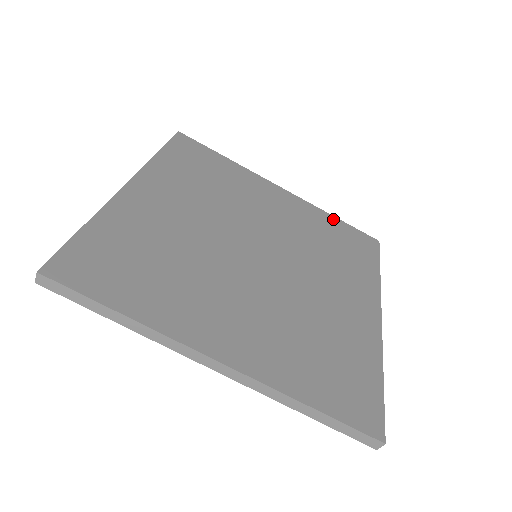
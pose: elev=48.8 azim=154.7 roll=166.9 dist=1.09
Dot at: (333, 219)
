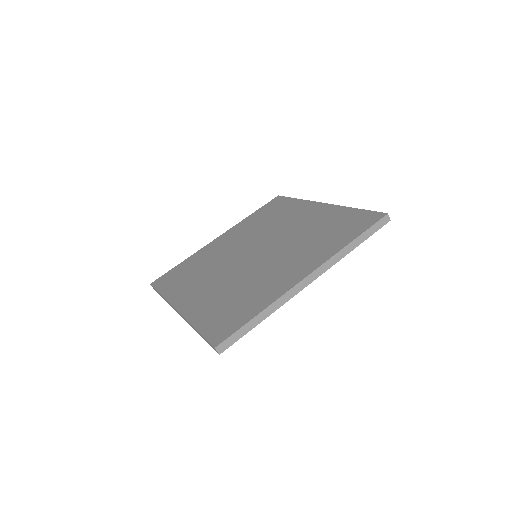
Dot at: (252, 215)
